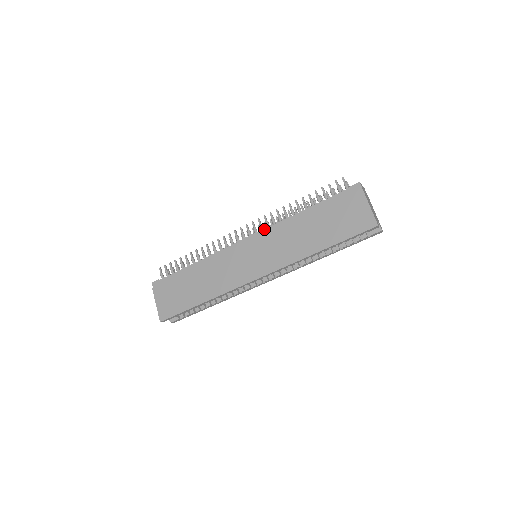
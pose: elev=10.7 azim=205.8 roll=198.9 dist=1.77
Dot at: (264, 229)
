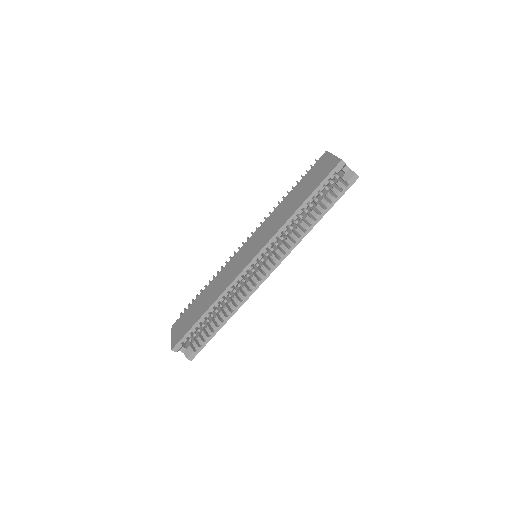
Dot at: (258, 228)
